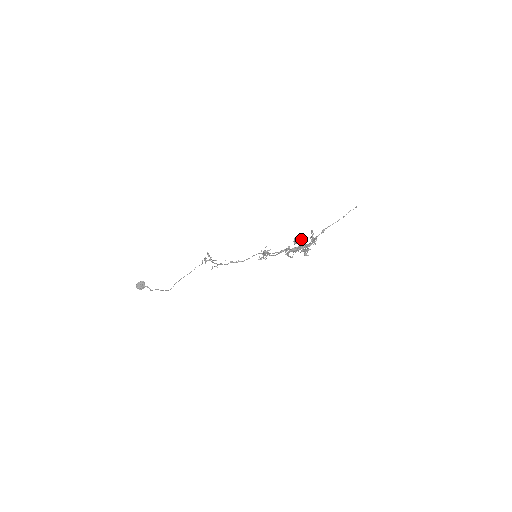
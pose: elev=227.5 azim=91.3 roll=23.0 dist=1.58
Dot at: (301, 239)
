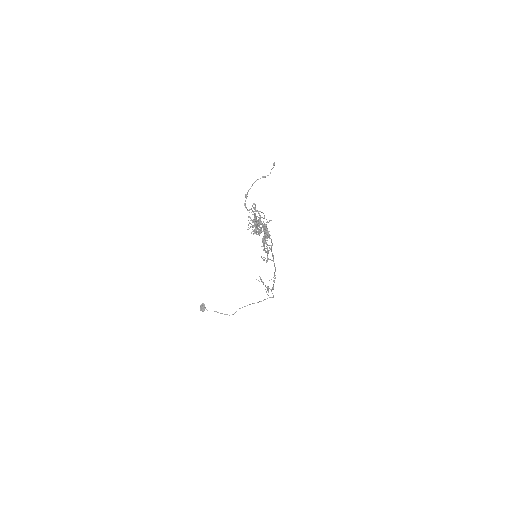
Dot at: (255, 217)
